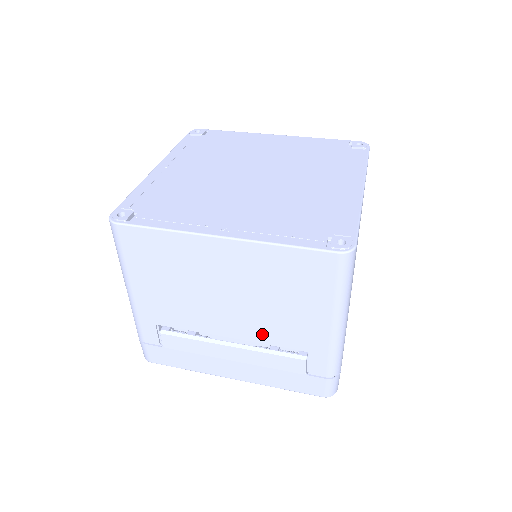
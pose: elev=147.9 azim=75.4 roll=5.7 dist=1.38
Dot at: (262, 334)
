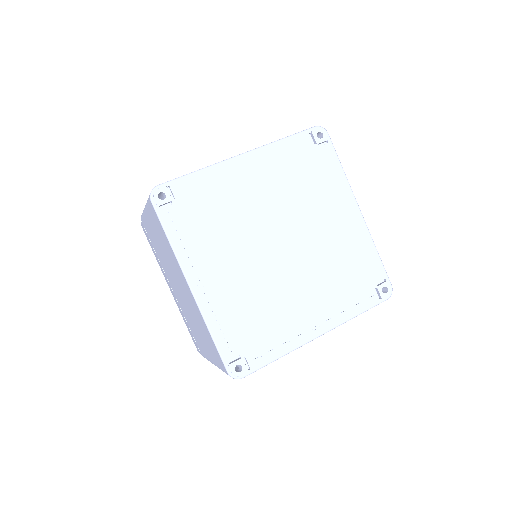
Dot at: occluded
